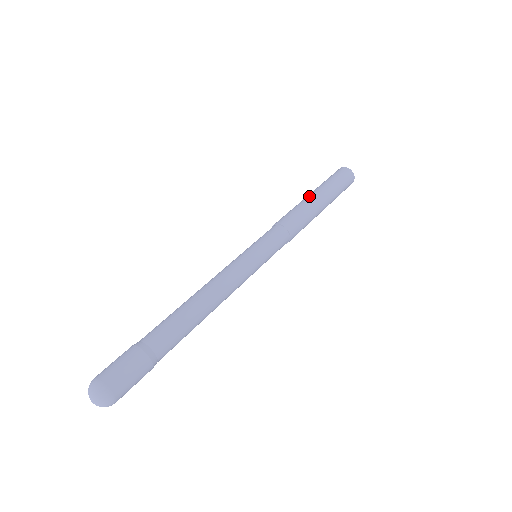
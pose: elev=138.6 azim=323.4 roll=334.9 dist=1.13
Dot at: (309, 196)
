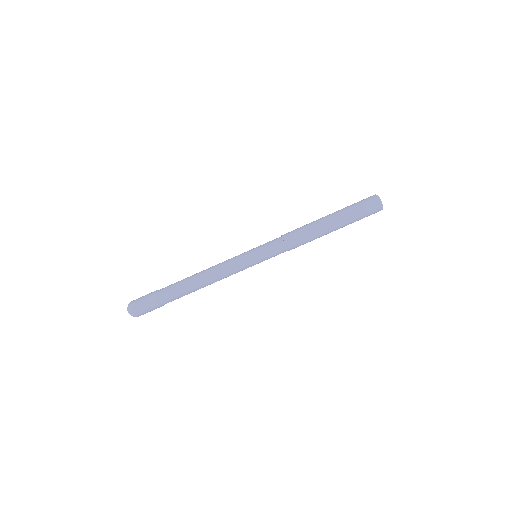
Dot at: (324, 219)
